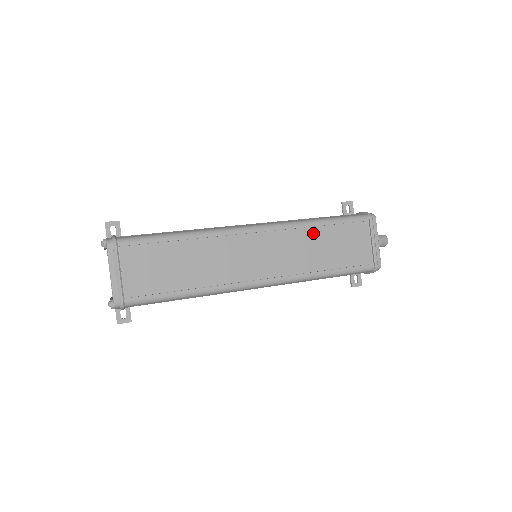
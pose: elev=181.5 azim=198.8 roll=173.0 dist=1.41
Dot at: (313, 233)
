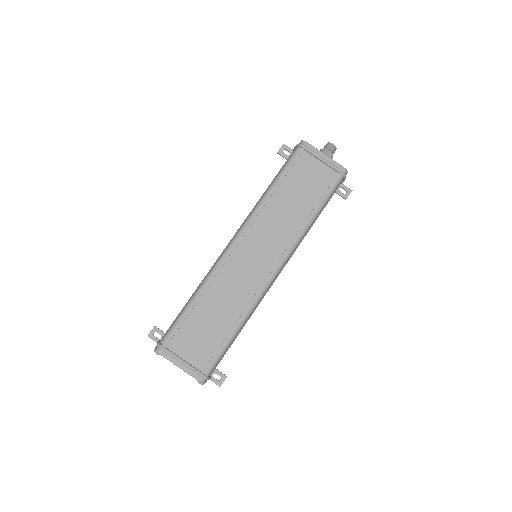
Dot at: (274, 202)
